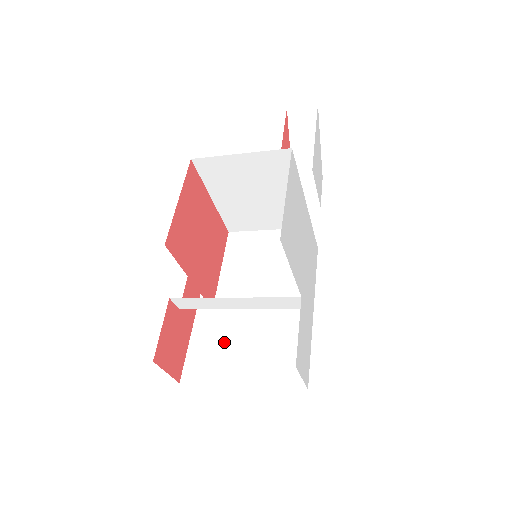
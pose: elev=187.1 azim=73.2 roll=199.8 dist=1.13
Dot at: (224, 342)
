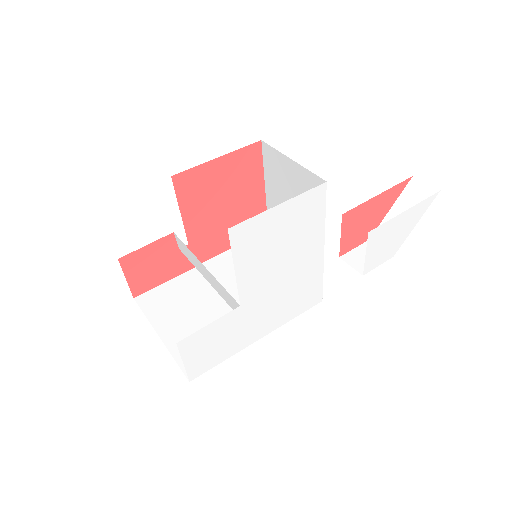
Dot at: (186, 300)
